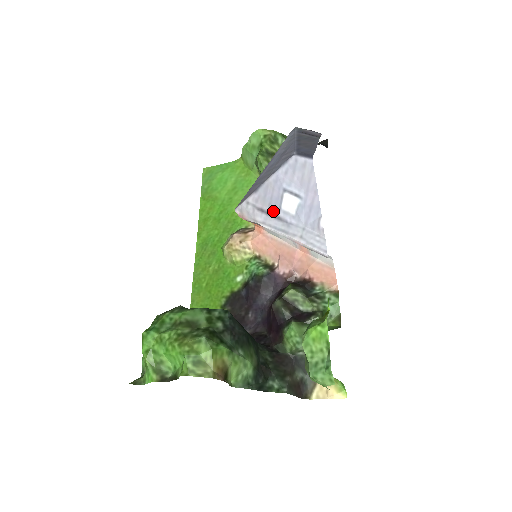
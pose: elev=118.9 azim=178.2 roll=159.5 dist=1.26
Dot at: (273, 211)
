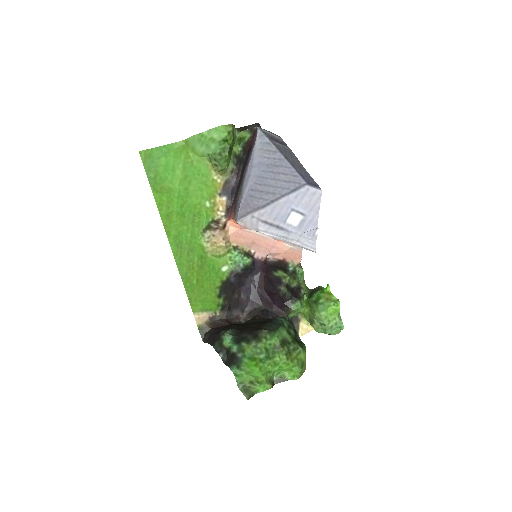
Dot at: (277, 224)
